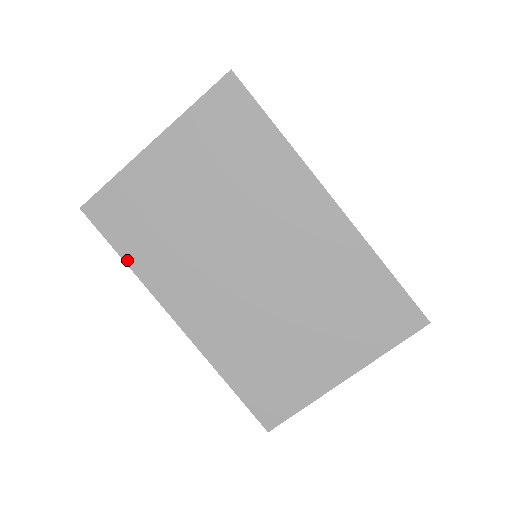
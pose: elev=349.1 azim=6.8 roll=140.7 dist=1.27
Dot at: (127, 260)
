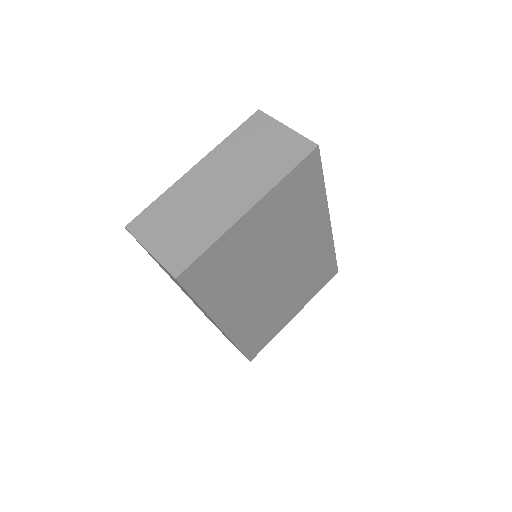
Dot at: (202, 304)
